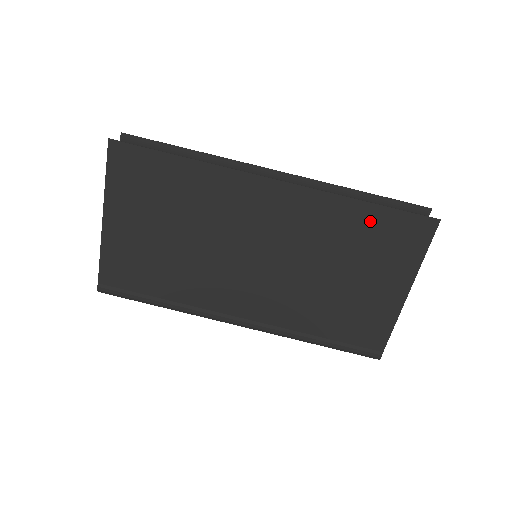
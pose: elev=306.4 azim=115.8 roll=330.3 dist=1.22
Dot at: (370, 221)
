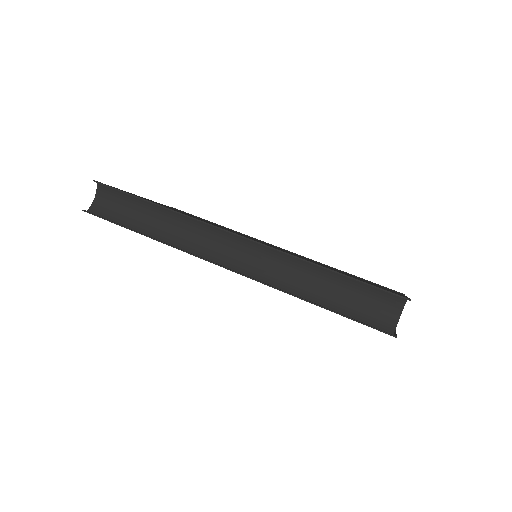
Dot at: occluded
